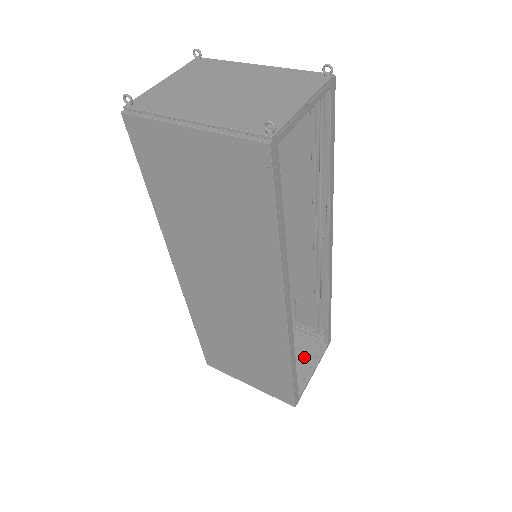
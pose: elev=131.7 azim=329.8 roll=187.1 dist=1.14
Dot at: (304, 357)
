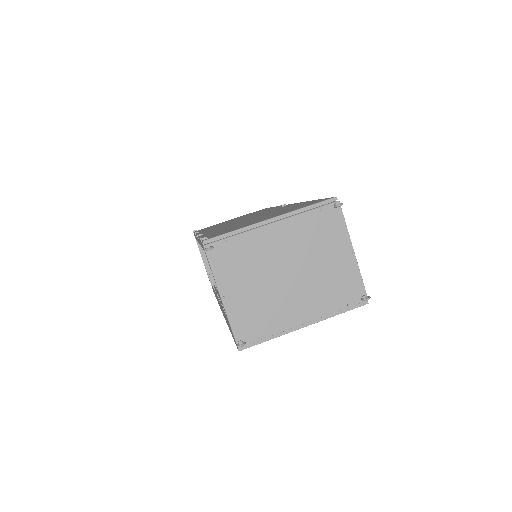
Dot at: occluded
